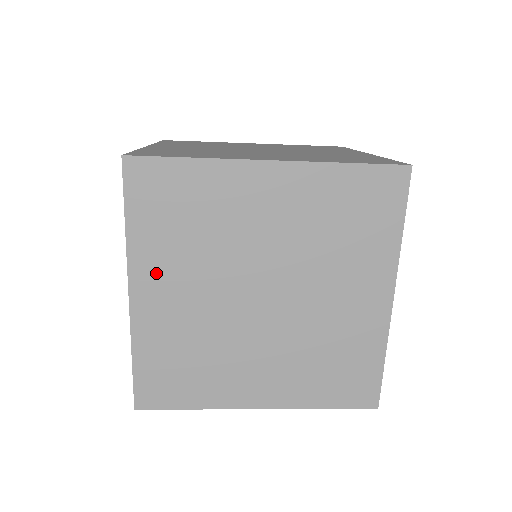
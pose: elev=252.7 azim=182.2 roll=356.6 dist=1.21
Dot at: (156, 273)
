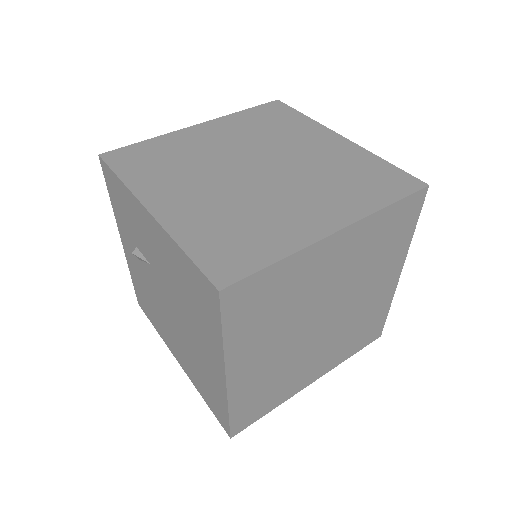
Dot at: (248, 354)
